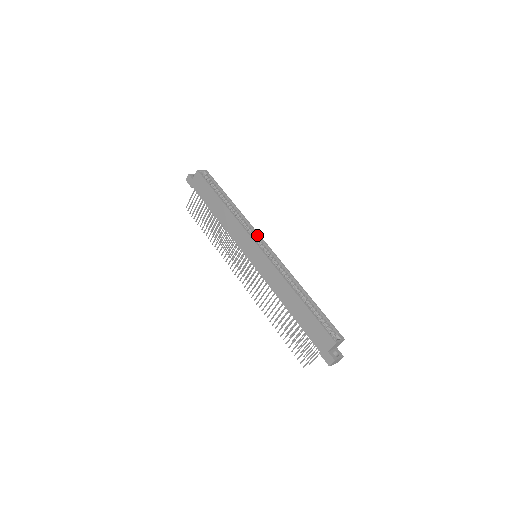
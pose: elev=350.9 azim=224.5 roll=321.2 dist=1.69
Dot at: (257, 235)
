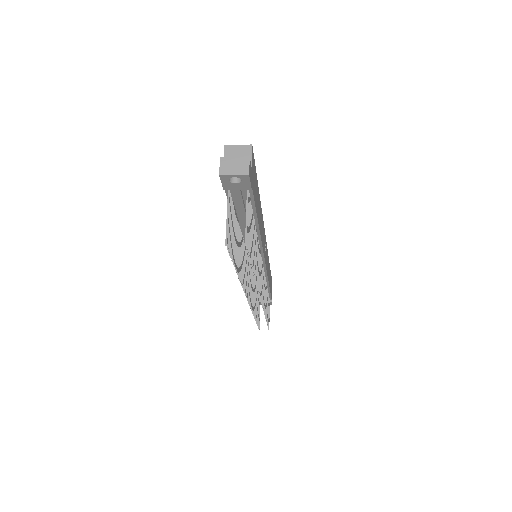
Dot at: occluded
